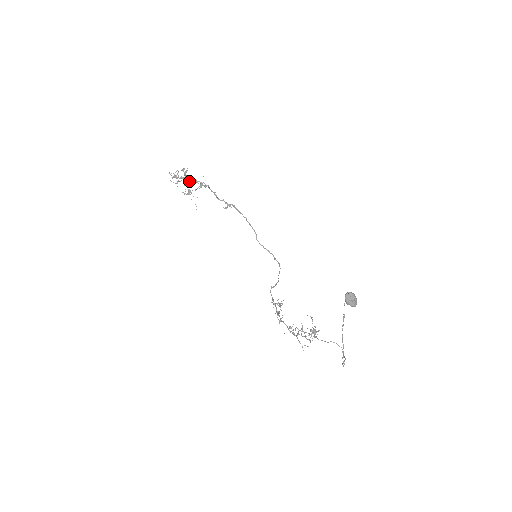
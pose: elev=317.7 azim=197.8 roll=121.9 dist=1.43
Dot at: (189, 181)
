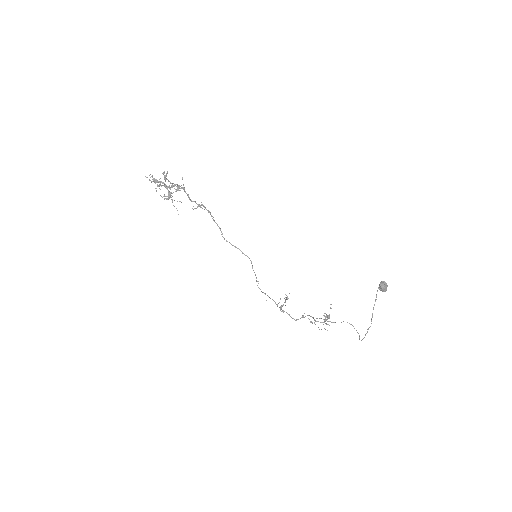
Dot at: (169, 185)
